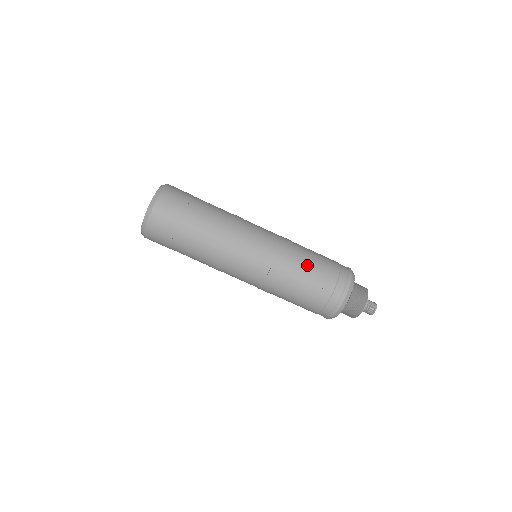
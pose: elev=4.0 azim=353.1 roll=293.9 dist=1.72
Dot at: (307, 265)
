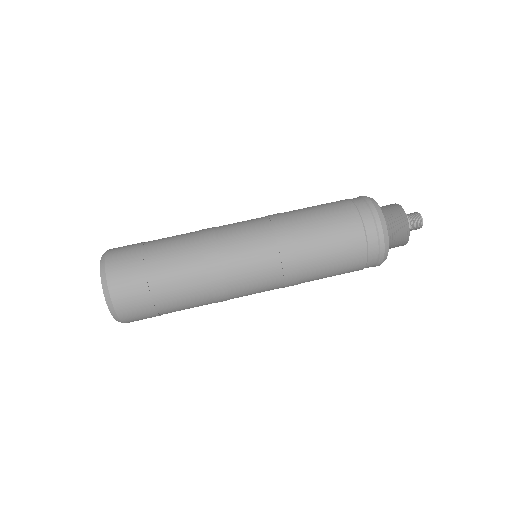
Dot at: (322, 245)
